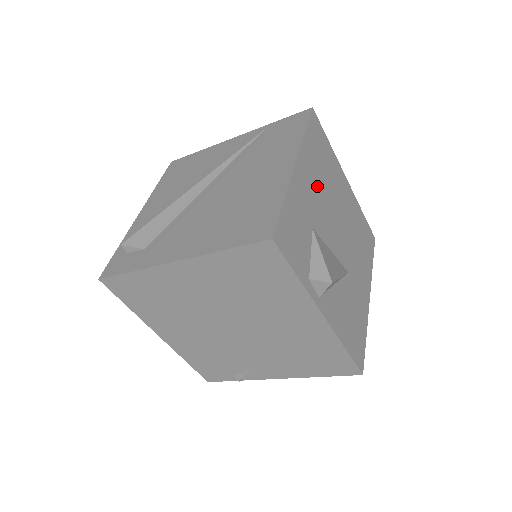
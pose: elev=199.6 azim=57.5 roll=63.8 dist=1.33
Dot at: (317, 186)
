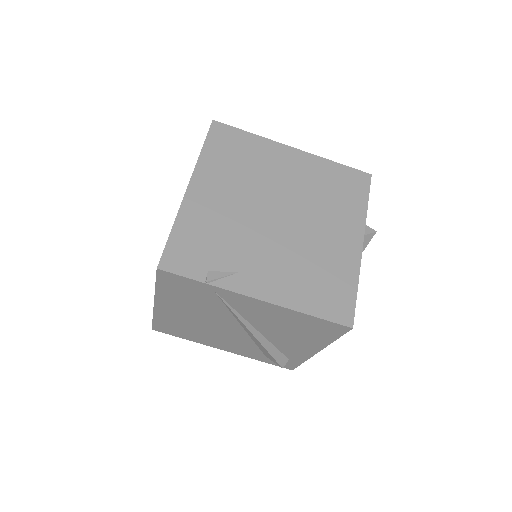
Dot at: occluded
